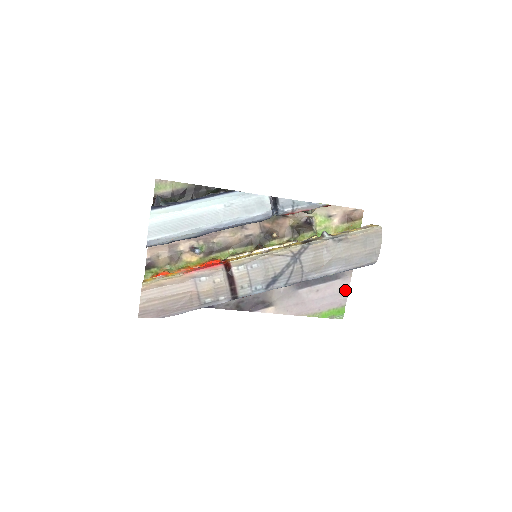
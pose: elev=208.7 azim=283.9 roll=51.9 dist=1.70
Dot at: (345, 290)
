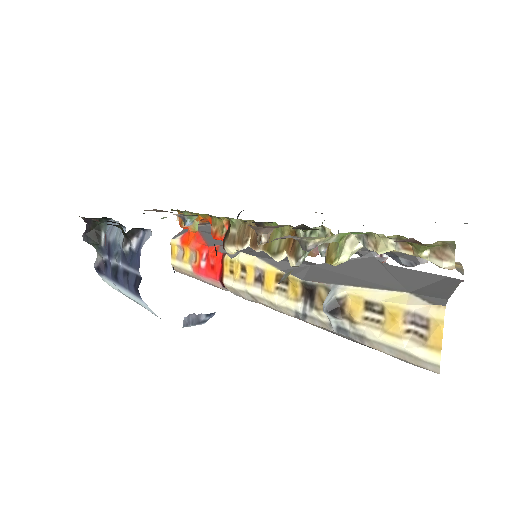
Dot at: occluded
